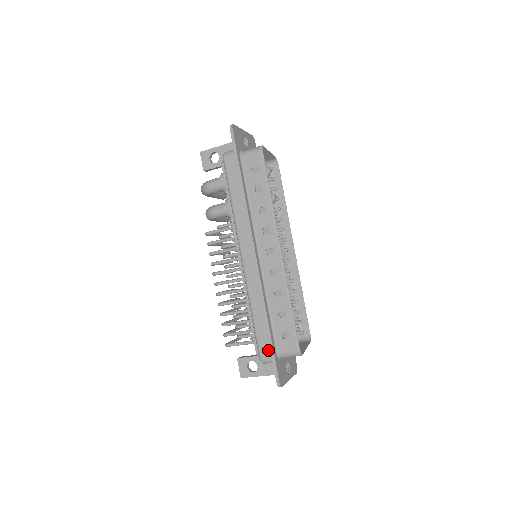
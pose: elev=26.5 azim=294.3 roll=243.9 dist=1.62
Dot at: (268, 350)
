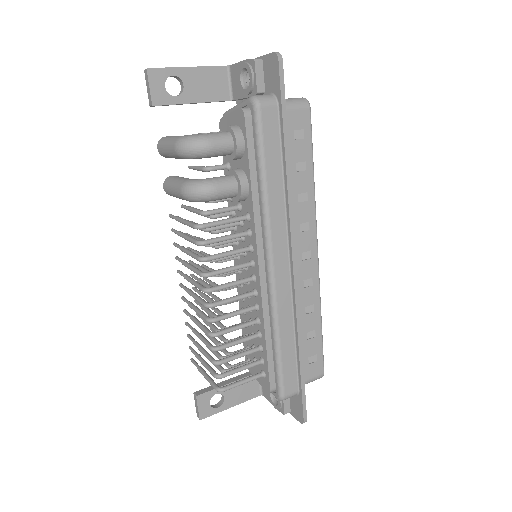
Dot at: (294, 384)
